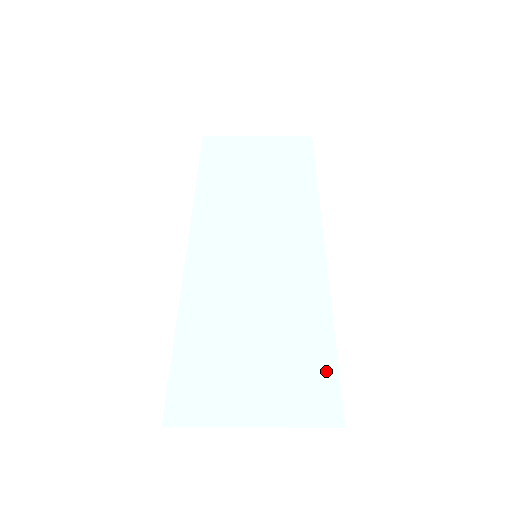
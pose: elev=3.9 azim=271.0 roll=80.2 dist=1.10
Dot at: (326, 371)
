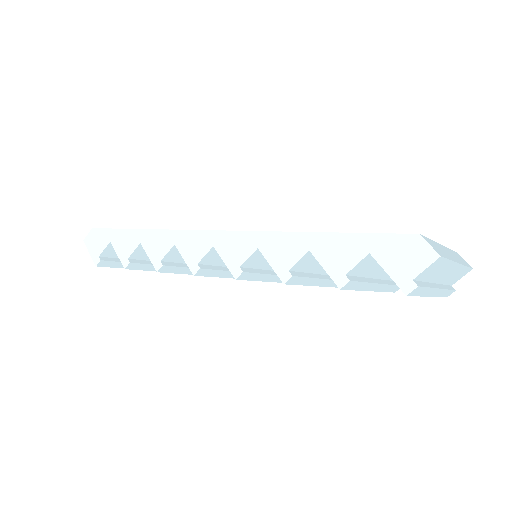
Dot at: occluded
